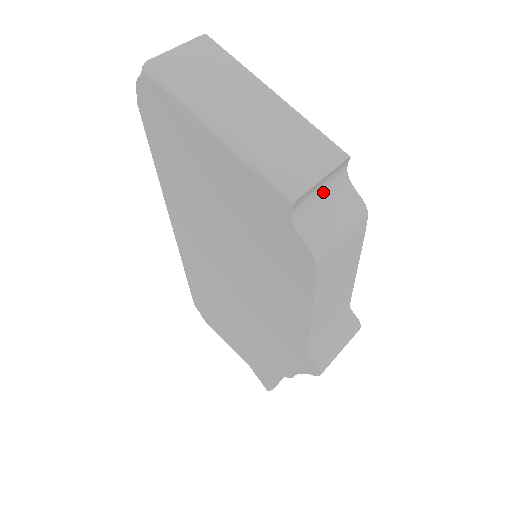
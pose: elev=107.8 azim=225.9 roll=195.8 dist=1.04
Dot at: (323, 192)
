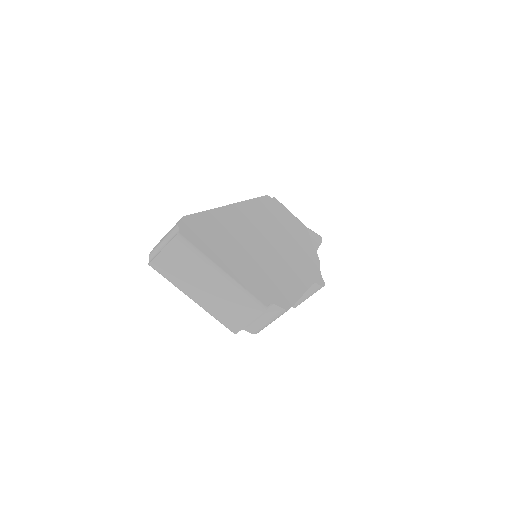
Dot at: occluded
